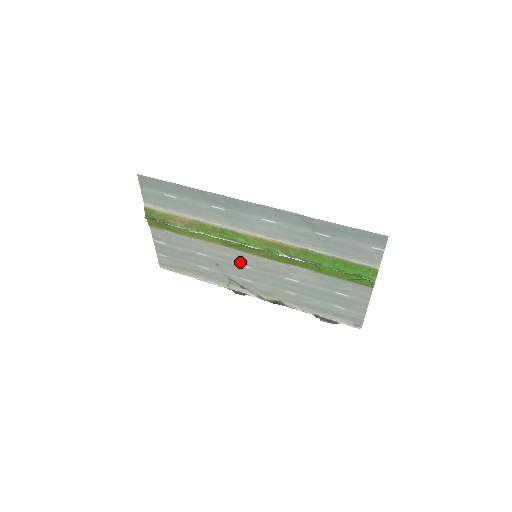
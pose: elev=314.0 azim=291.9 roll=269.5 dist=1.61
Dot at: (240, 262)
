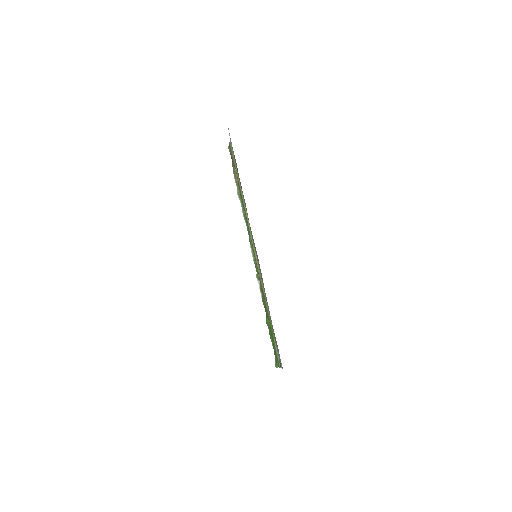
Dot at: occluded
